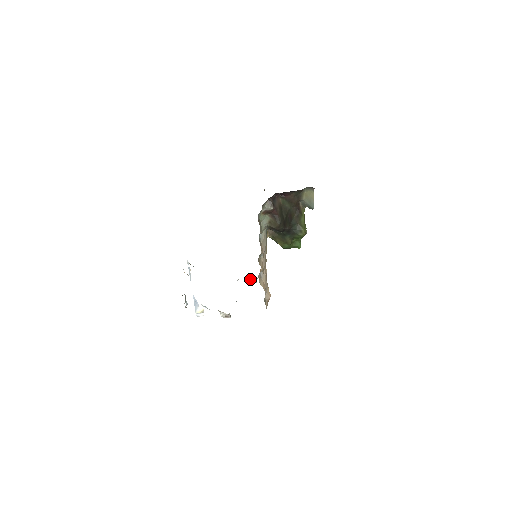
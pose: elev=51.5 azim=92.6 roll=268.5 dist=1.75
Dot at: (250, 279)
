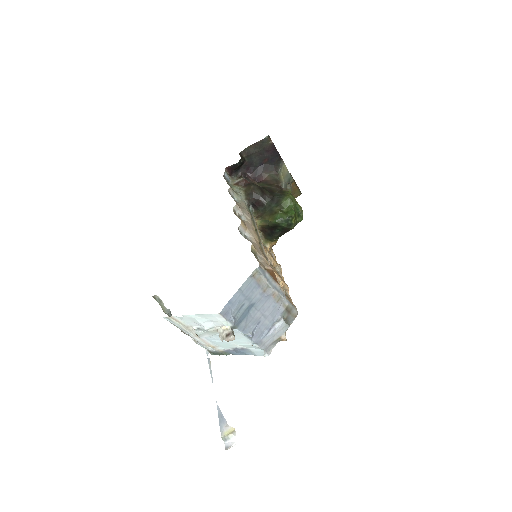
Dot at: (282, 336)
